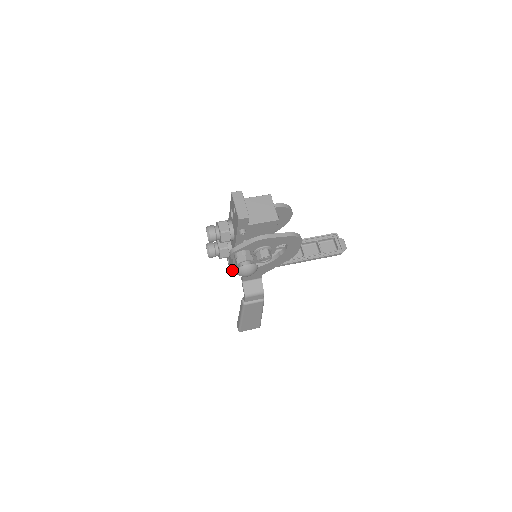
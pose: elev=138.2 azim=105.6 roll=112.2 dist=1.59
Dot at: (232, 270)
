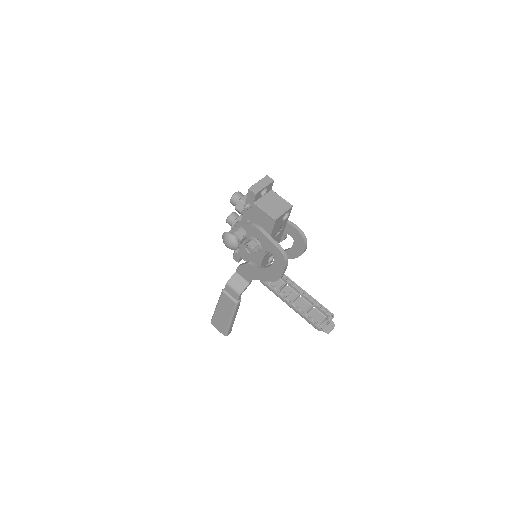
Dot at: occluded
